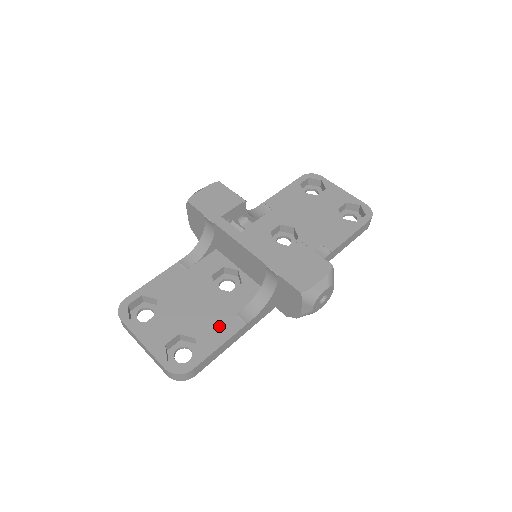
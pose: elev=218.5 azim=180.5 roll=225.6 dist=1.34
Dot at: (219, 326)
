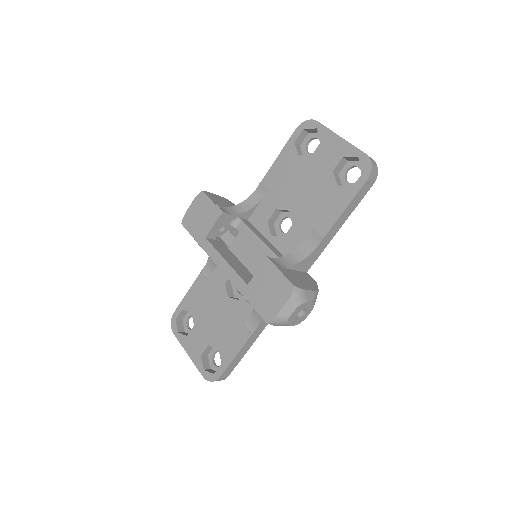
Dot at: (233, 337)
